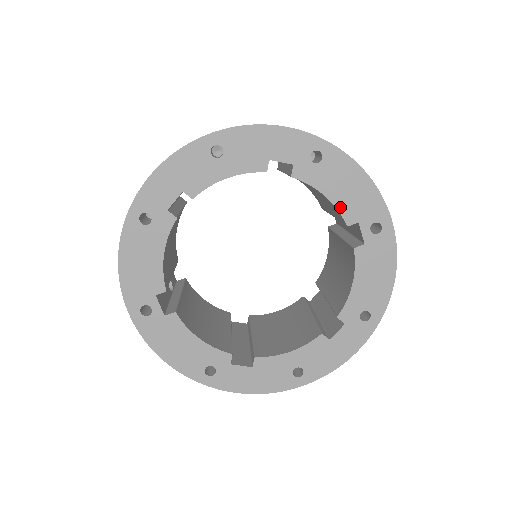
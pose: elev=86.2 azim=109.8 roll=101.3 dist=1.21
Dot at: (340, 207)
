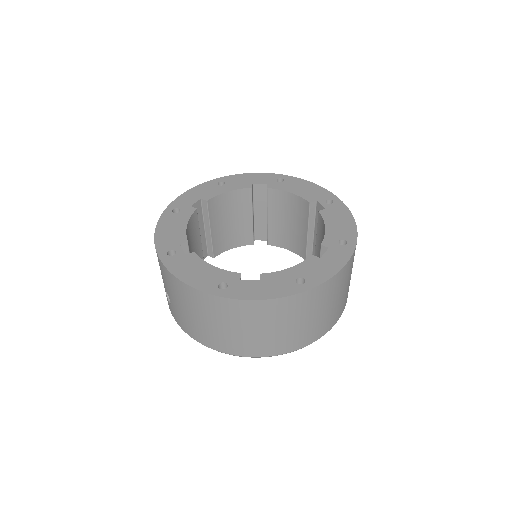
Dot at: (302, 196)
